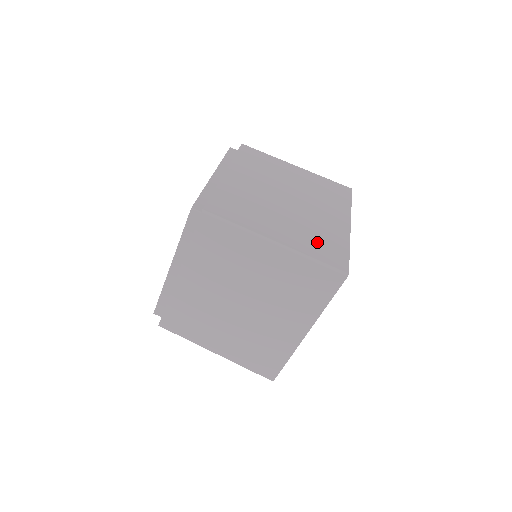
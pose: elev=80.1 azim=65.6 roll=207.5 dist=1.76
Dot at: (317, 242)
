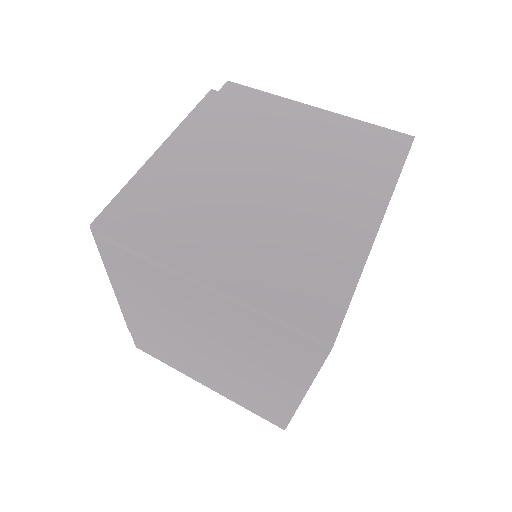
Dot at: occluded
